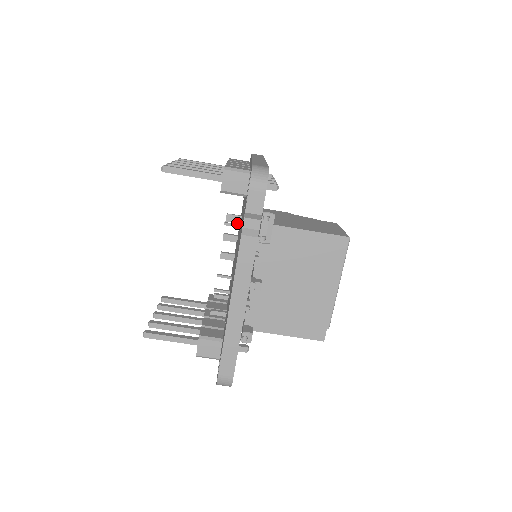
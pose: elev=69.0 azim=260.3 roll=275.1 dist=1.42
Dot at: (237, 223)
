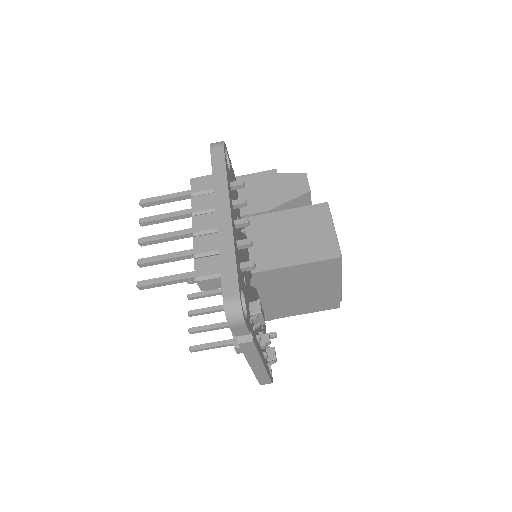
Dot at: occluded
